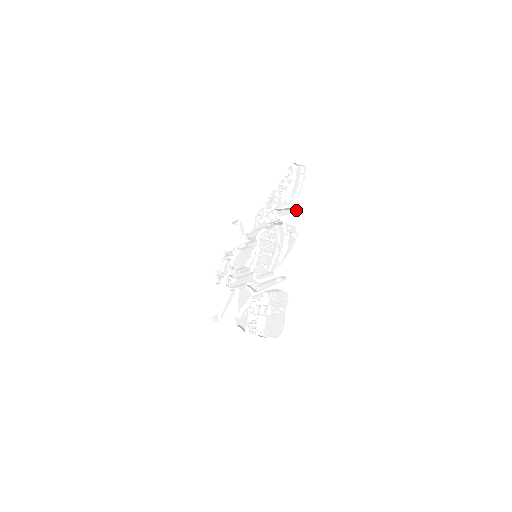
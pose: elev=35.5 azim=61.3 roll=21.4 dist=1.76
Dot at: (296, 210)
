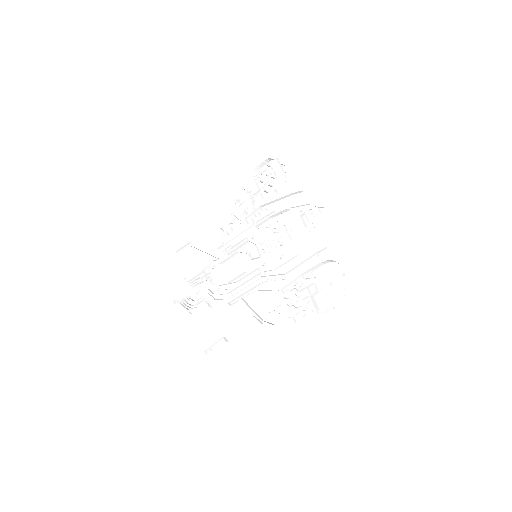
Dot at: (296, 194)
